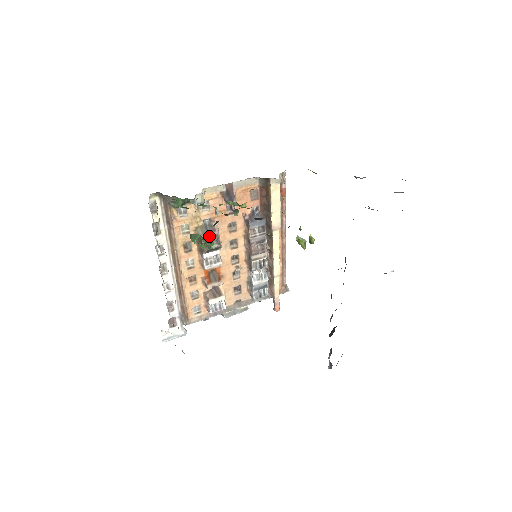
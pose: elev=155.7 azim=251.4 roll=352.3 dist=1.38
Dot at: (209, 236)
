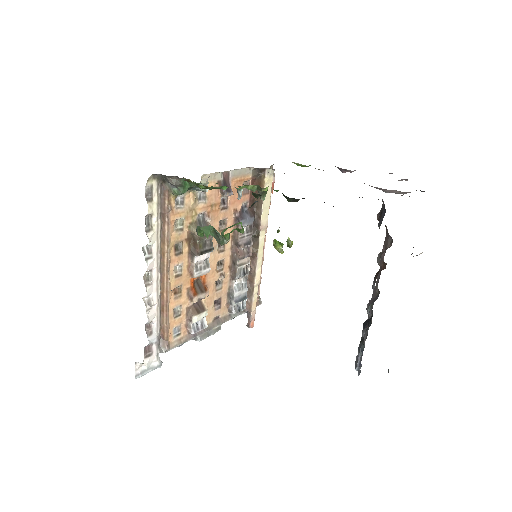
Dot at: (239, 222)
